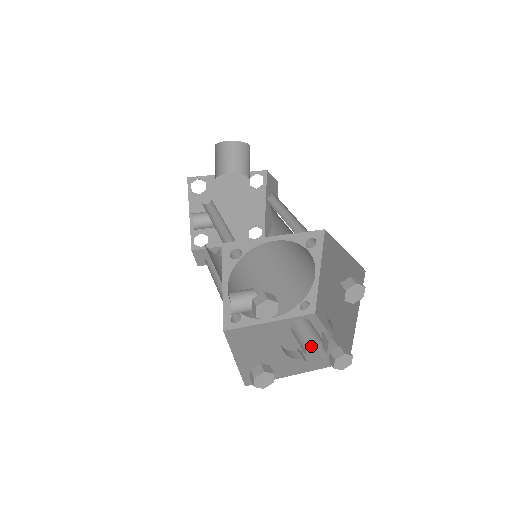
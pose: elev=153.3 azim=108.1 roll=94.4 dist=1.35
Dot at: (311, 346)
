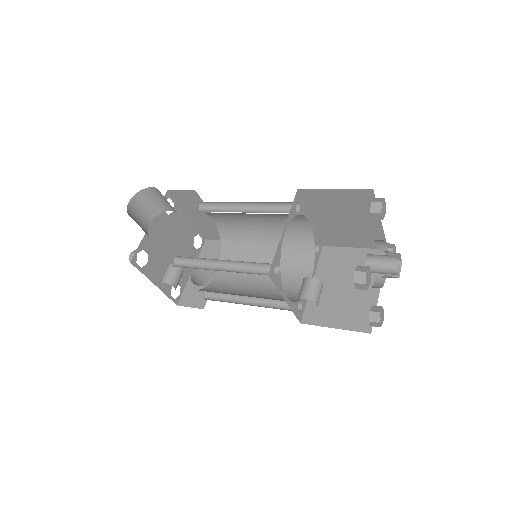
Dot at: occluded
